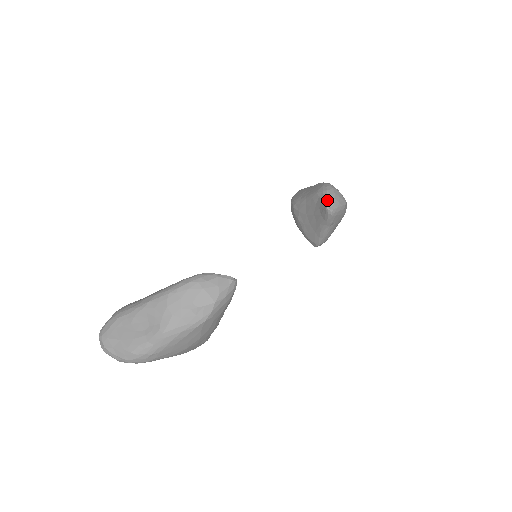
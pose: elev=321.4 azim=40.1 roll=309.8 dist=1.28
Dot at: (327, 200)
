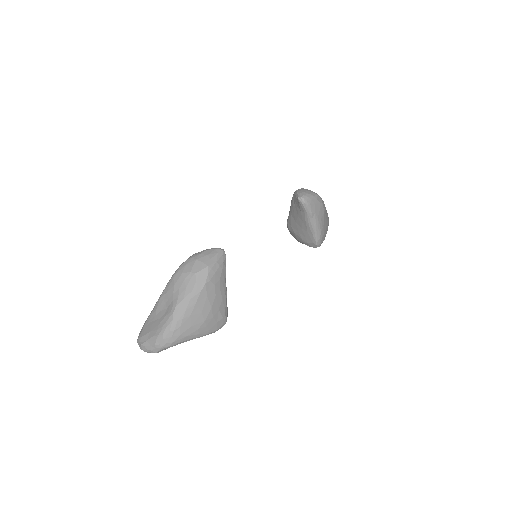
Dot at: (297, 194)
